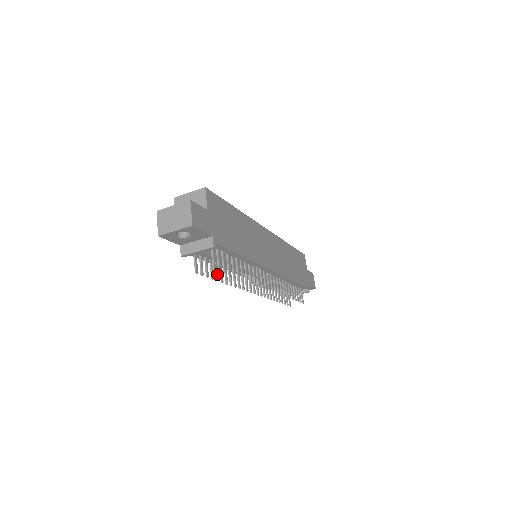
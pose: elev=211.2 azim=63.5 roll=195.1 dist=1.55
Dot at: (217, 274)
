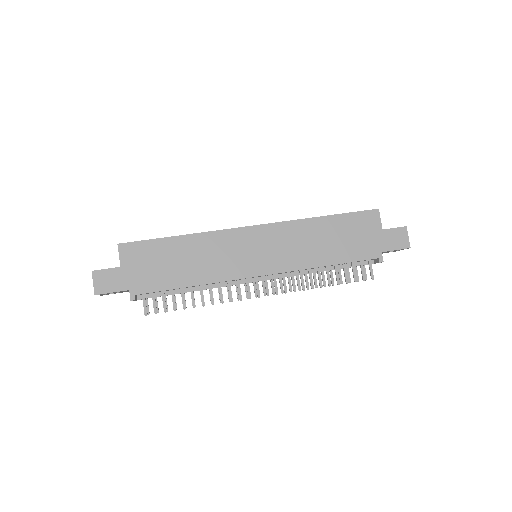
Dot at: occluded
